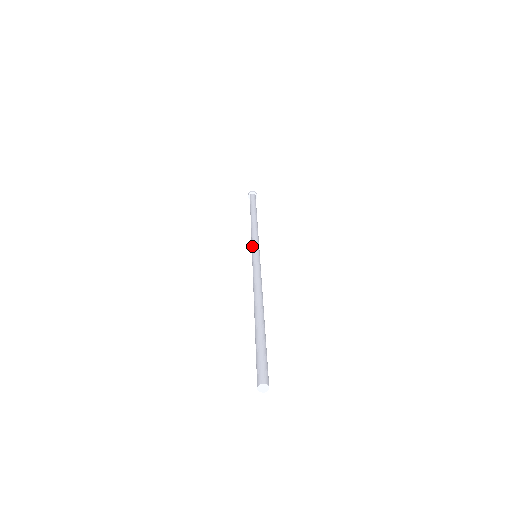
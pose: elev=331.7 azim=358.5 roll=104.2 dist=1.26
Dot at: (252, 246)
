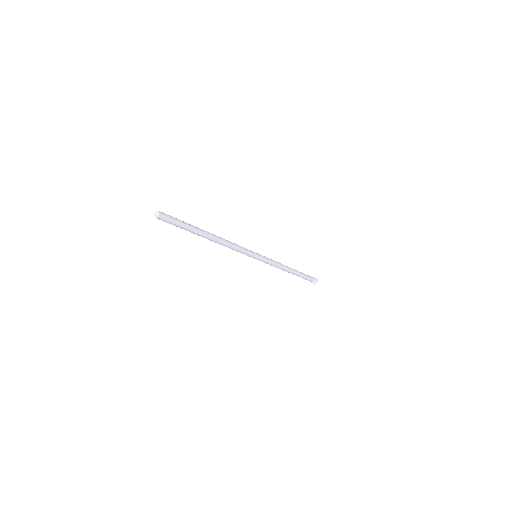
Dot at: occluded
